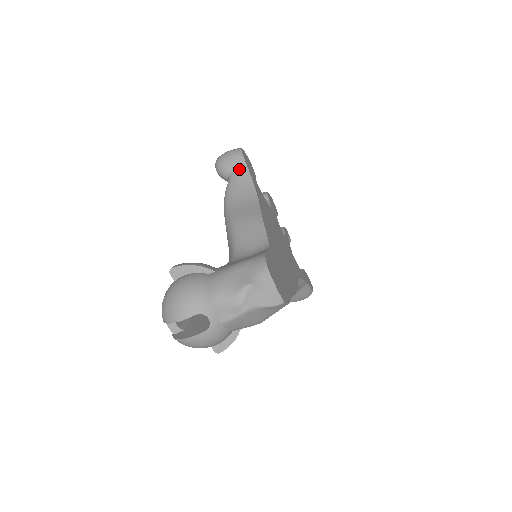
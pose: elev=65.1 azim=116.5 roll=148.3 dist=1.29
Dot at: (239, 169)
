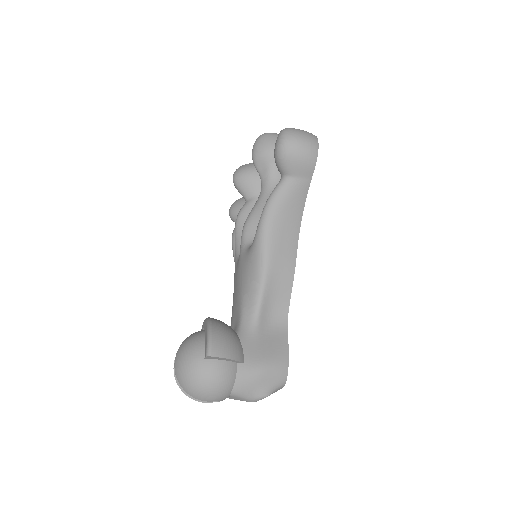
Dot at: (302, 180)
